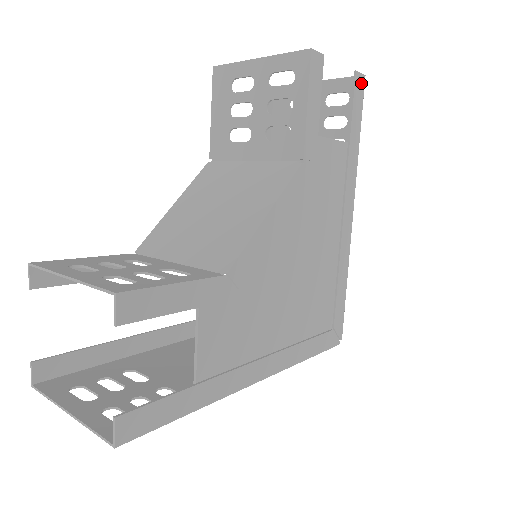
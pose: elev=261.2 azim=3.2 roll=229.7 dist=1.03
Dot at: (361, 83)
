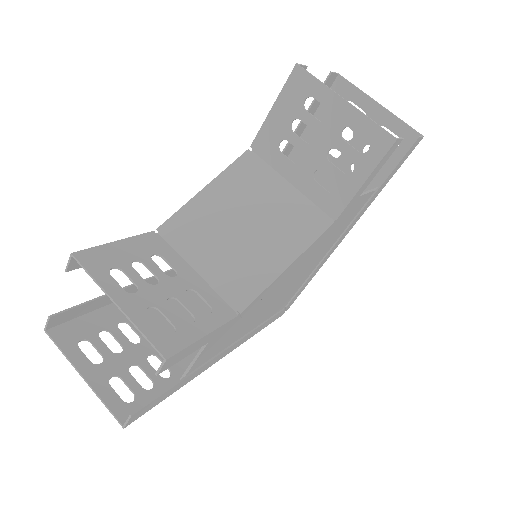
Dot at: (416, 144)
